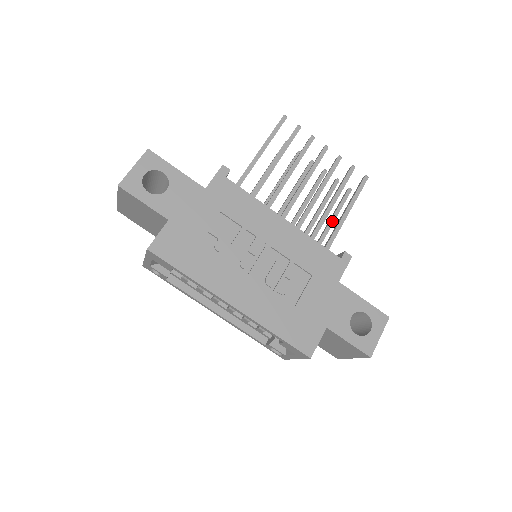
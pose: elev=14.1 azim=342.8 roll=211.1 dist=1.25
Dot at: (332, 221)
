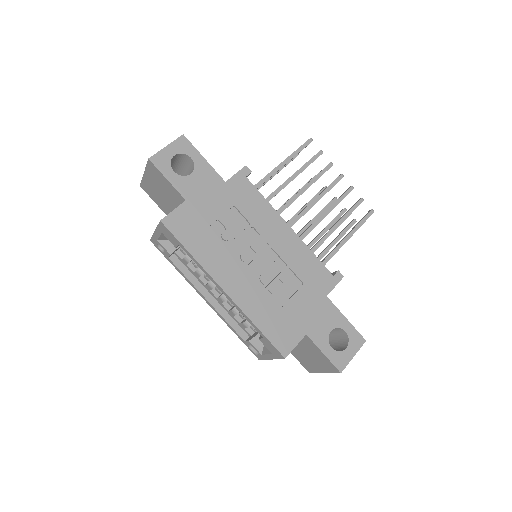
Dot at: (332, 244)
